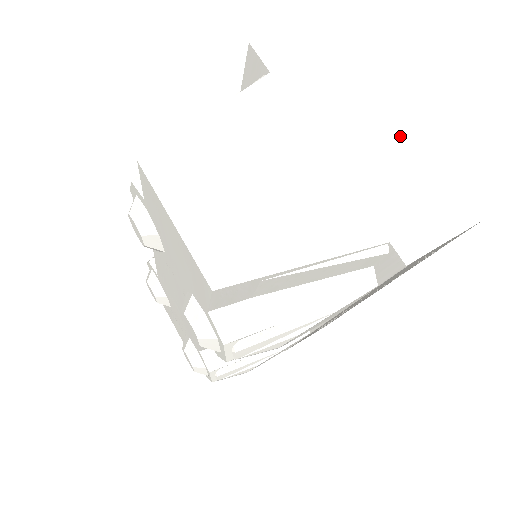
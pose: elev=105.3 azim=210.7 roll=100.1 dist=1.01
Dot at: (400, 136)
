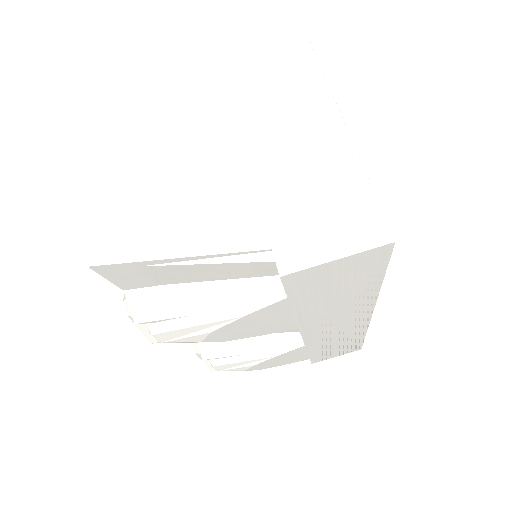
Dot at: (331, 139)
